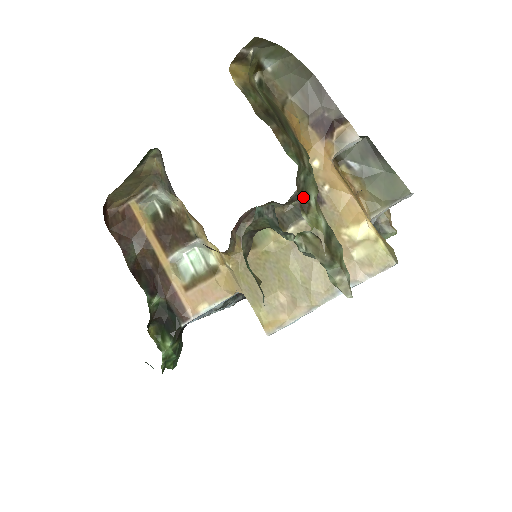
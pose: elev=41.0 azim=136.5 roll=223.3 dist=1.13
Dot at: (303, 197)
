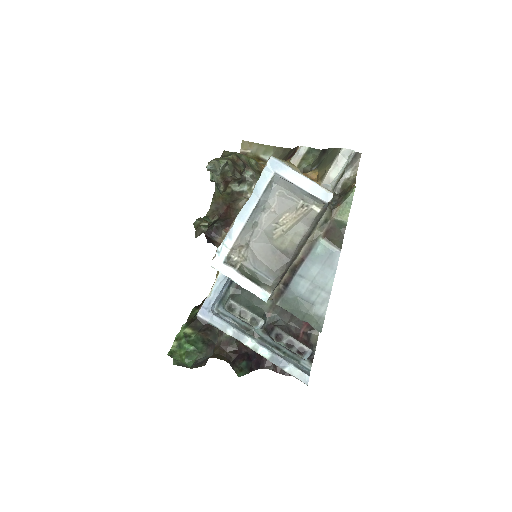
Dot at: occluded
